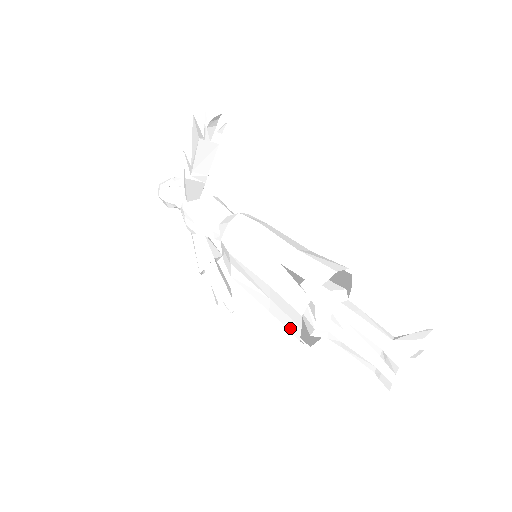
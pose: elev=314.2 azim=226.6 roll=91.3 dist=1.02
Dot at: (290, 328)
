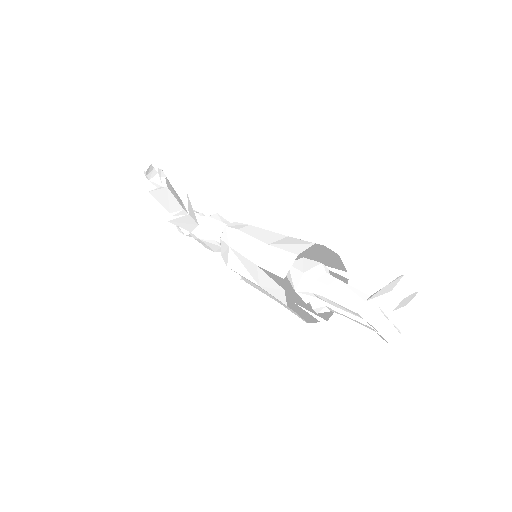
Dot at: (295, 314)
